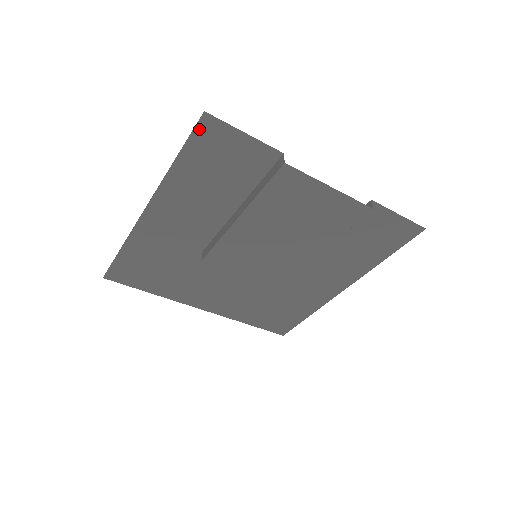
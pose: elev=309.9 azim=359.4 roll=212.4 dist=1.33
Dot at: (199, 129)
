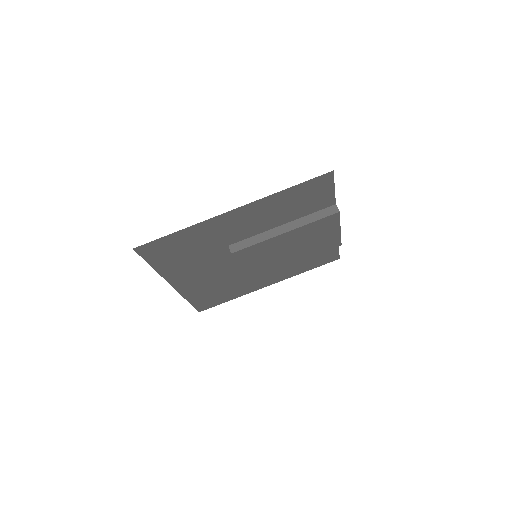
Dot at: (320, 177)
